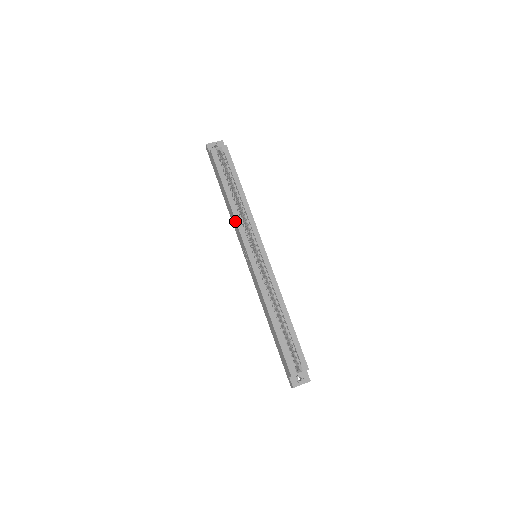
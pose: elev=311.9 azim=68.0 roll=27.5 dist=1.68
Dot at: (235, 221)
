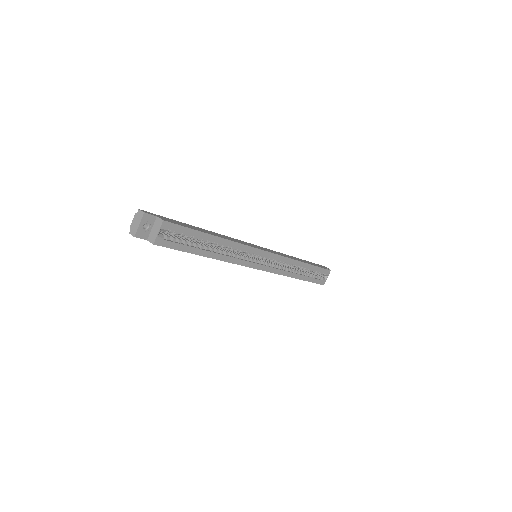
Dot at: occluded
